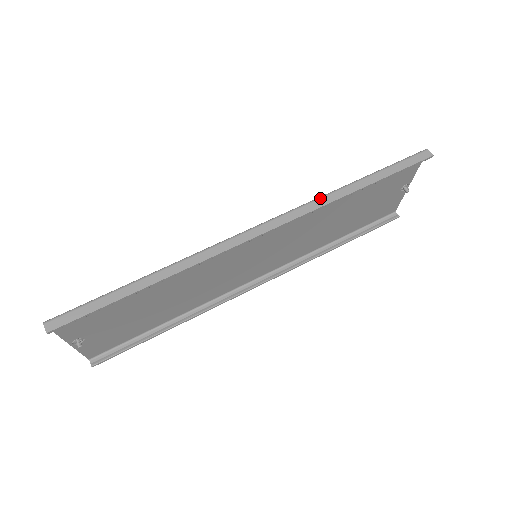
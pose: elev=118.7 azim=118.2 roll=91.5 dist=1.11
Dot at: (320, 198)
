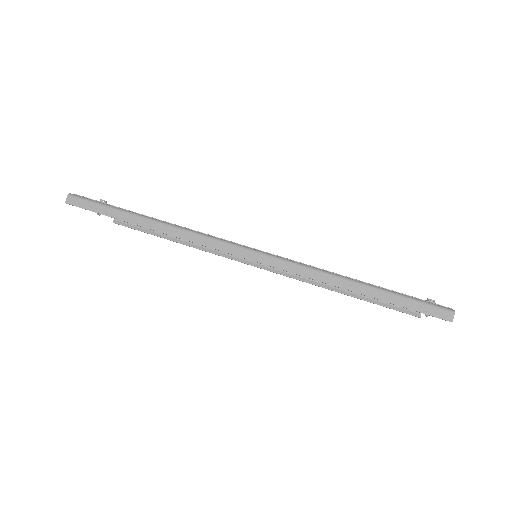
Dot at: (317, 271)
